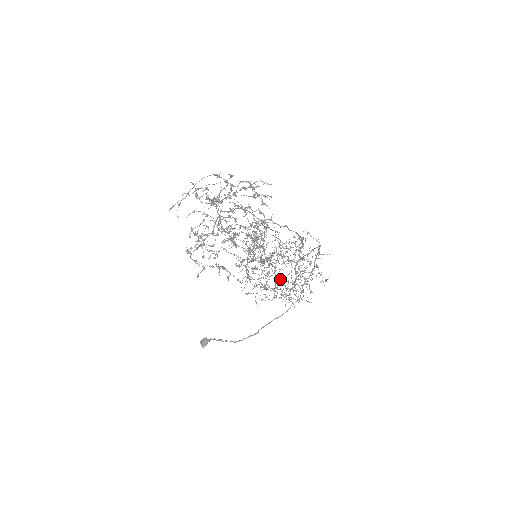
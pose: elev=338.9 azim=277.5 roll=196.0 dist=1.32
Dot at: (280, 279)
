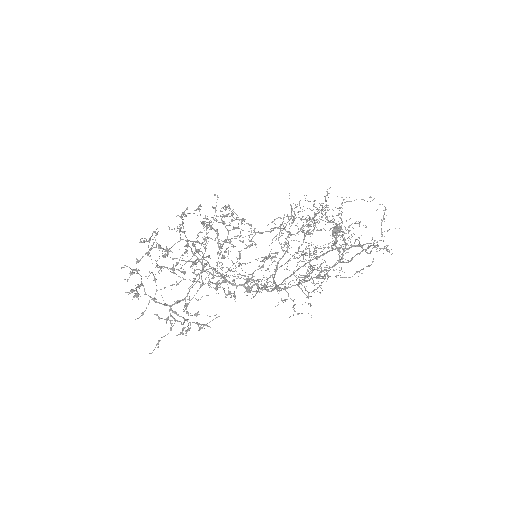
Dot at: (277, 288)
